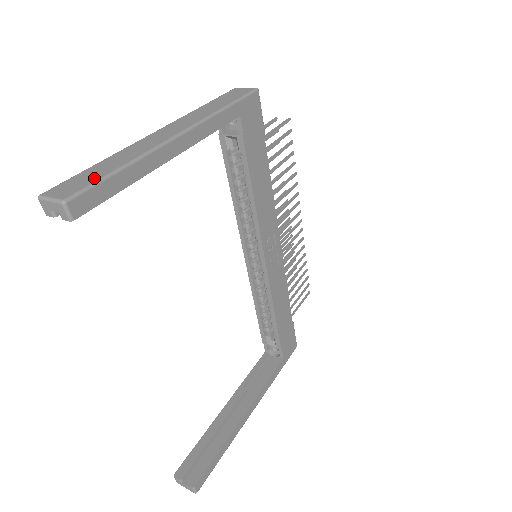
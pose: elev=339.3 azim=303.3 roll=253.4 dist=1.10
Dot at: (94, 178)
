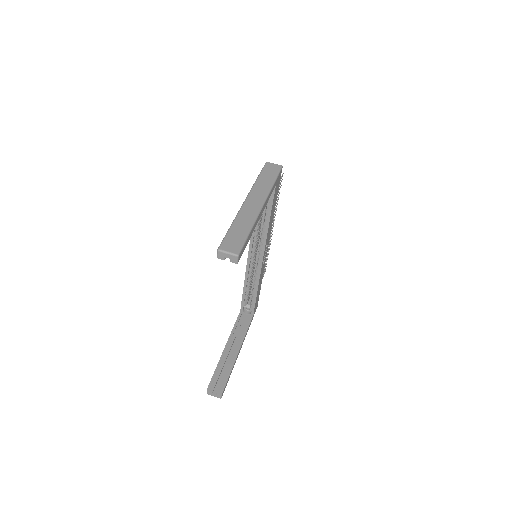
Dot at: (241, 239)
